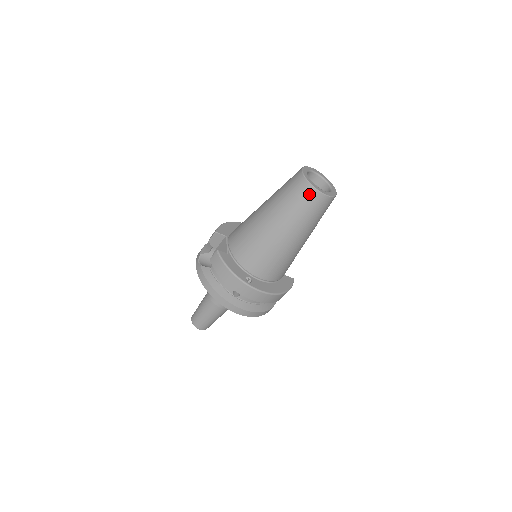
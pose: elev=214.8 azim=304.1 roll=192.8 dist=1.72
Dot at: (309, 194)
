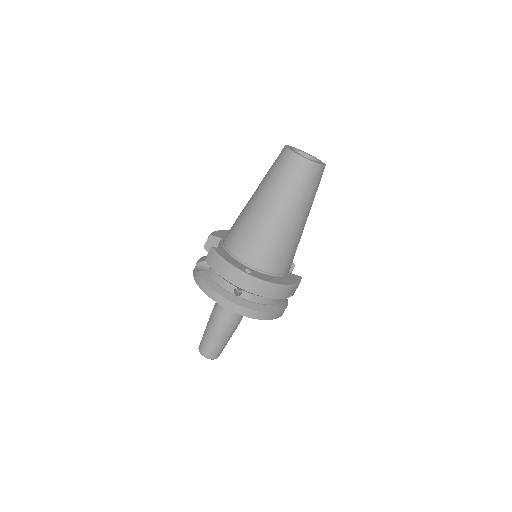
Dot at: (295, 163)
